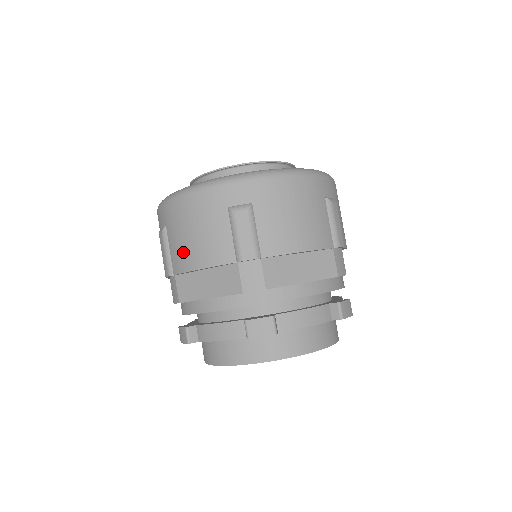
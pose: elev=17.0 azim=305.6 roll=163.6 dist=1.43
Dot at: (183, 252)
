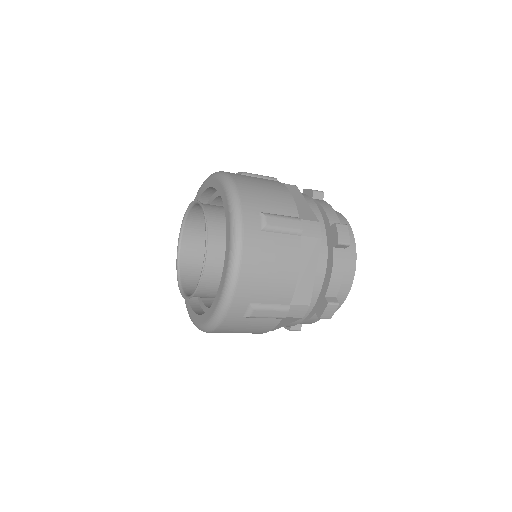
Dot at: occluded
